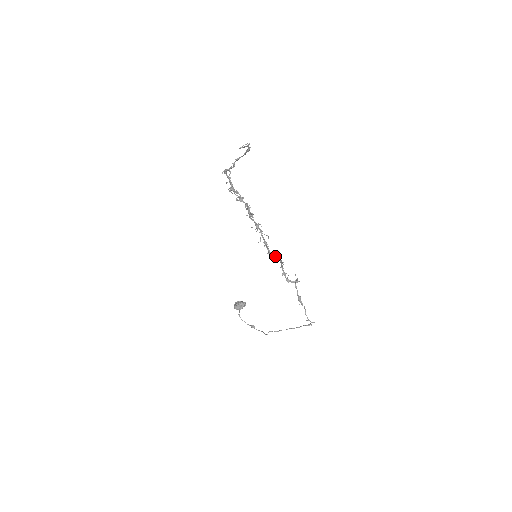
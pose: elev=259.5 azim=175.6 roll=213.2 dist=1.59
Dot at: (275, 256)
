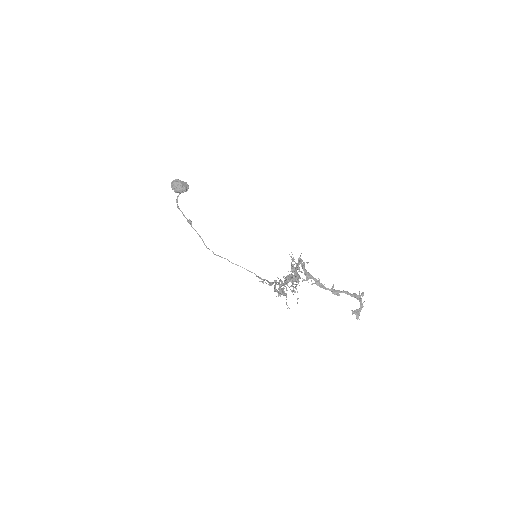
Dot at: occluded
